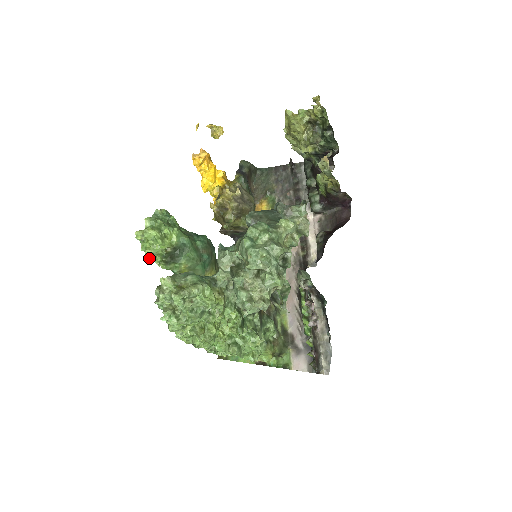
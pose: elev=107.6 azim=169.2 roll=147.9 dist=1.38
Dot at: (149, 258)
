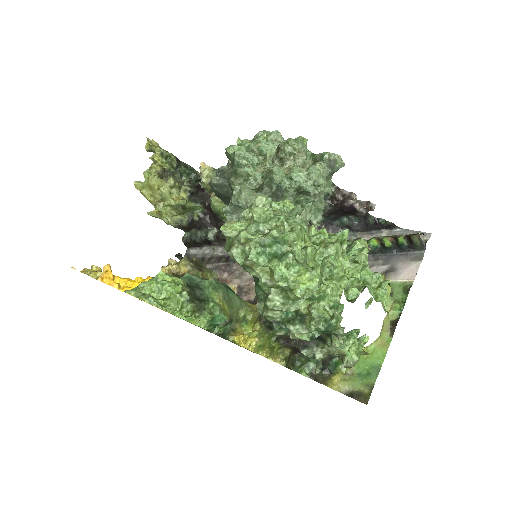
Dot at: (178, 315)
